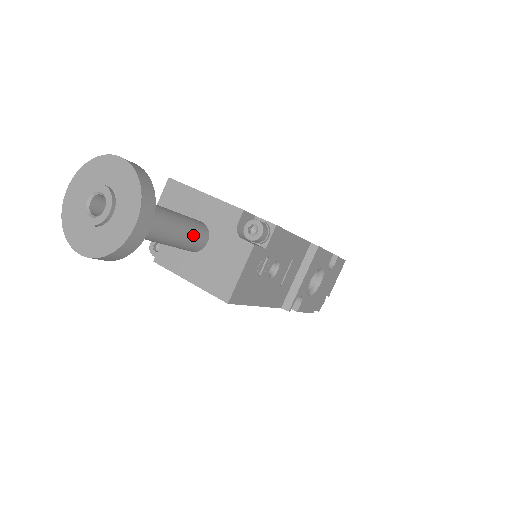
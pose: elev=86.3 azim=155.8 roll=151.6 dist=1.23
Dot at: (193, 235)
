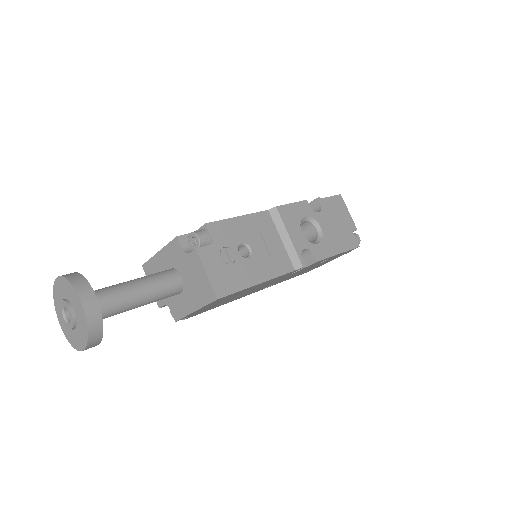
Dot at: (161, 281)
